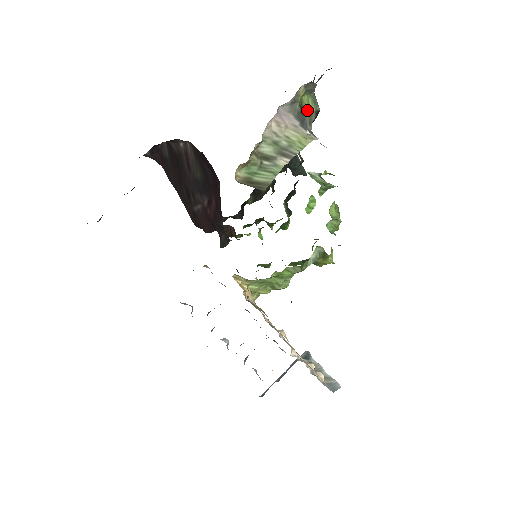
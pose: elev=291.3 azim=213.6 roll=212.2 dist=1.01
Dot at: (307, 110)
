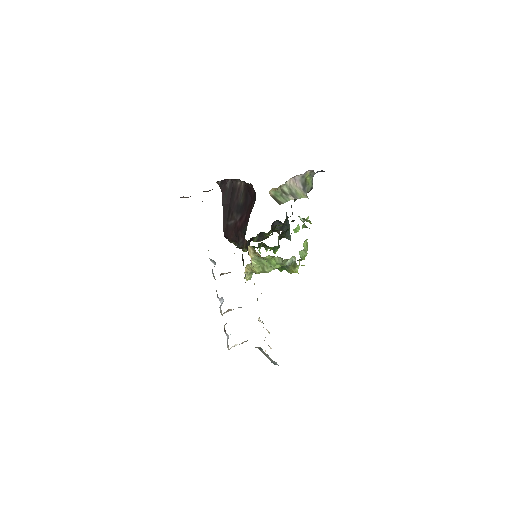
Dot at: (308, 184)
